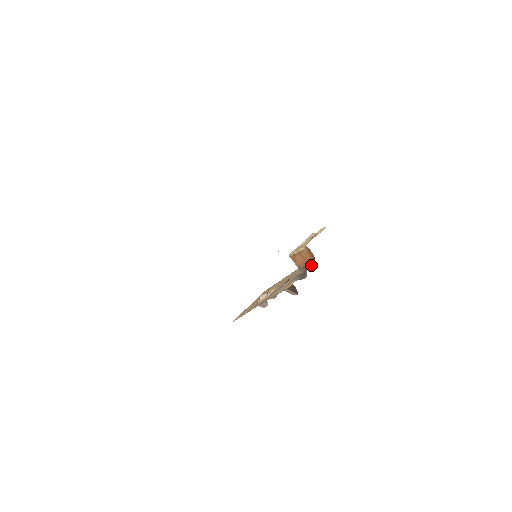
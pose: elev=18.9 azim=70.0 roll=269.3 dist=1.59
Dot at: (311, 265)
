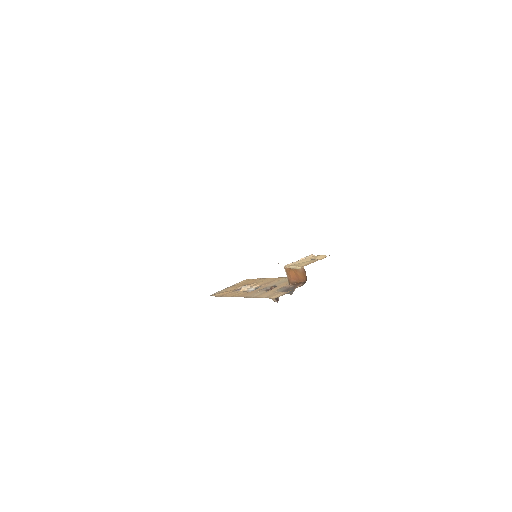
Dot at: (301, 285)
